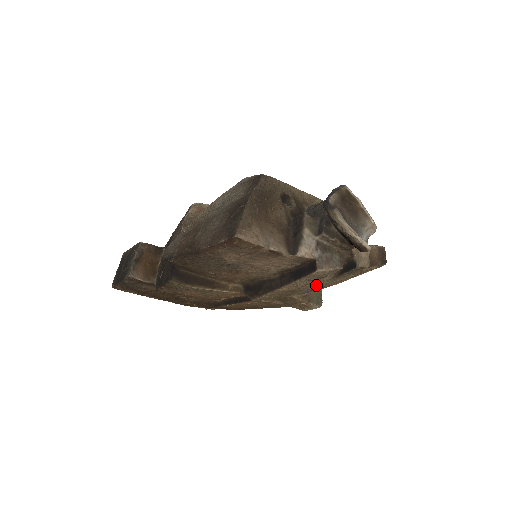
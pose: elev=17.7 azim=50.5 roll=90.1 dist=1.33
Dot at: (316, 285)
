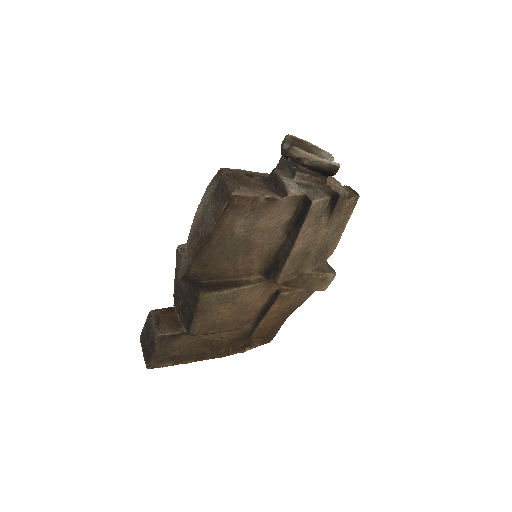
Dot at: (320, 238)
